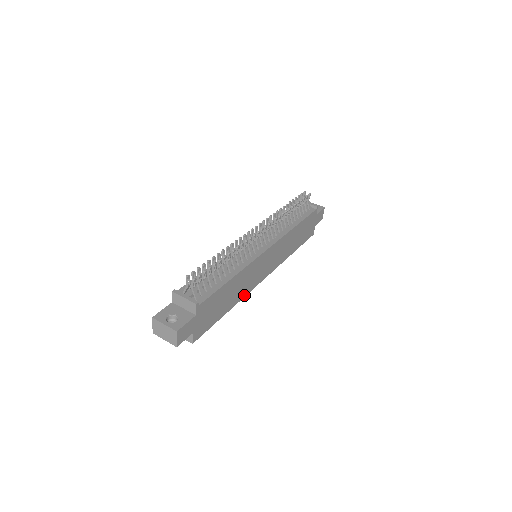
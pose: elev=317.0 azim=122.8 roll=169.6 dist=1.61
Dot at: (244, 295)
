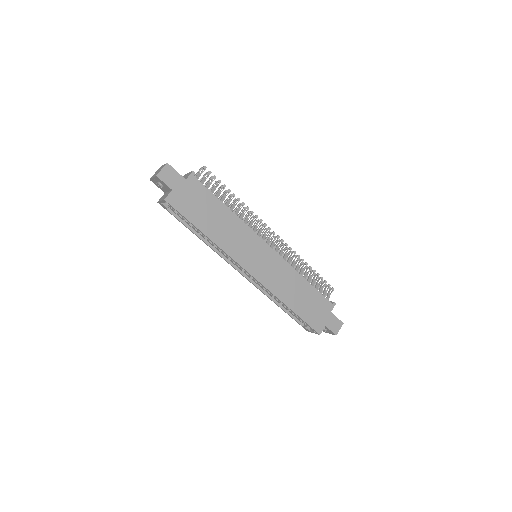
Dot at: (225, 250)
